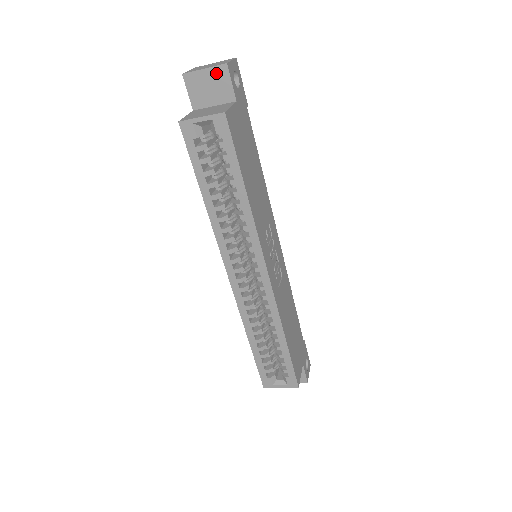
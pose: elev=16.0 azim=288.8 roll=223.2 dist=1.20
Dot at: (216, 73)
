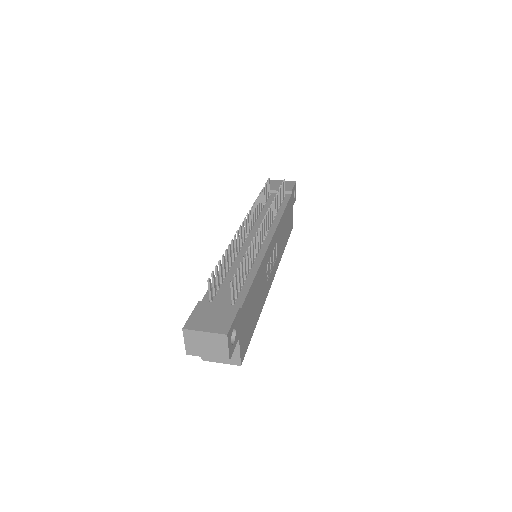
Dot at: (219, 355)
